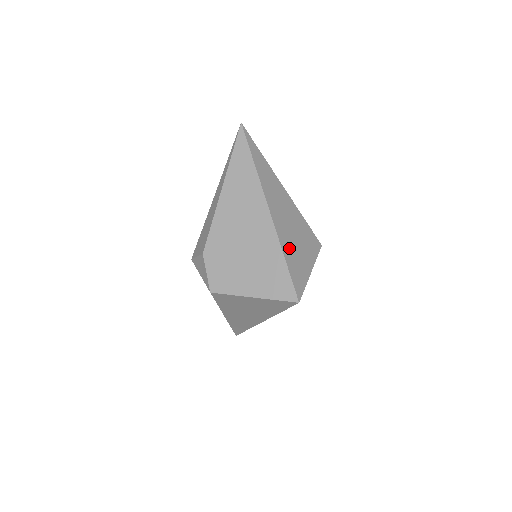
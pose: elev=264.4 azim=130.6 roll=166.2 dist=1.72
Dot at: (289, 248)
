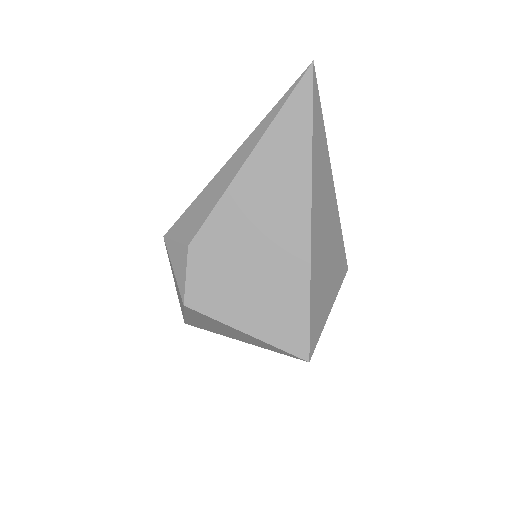
Dot at: (318, 278)
